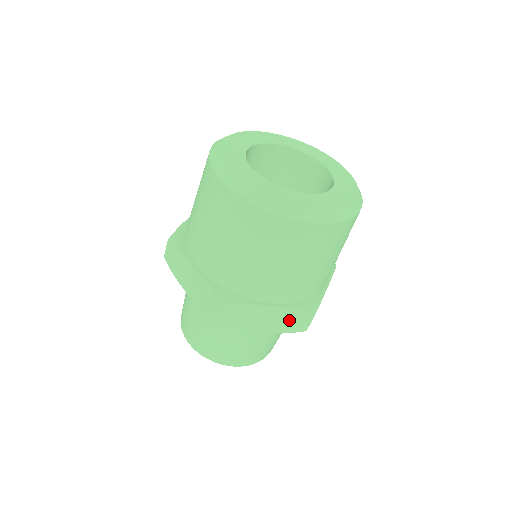
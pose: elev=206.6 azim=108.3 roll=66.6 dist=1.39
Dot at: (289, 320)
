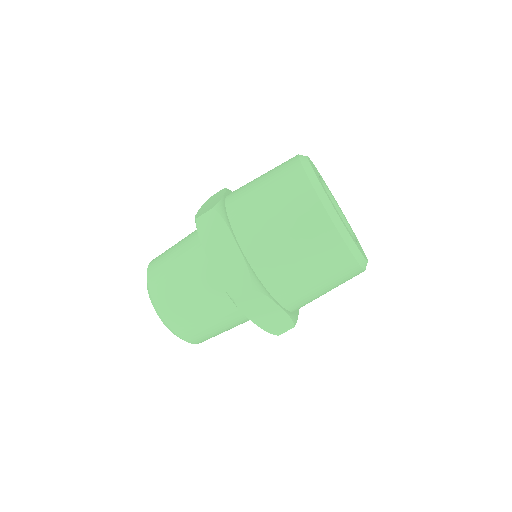
Dot at: (278, 323)
